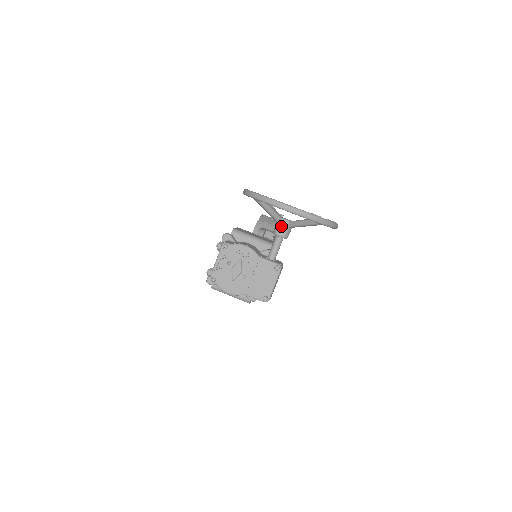
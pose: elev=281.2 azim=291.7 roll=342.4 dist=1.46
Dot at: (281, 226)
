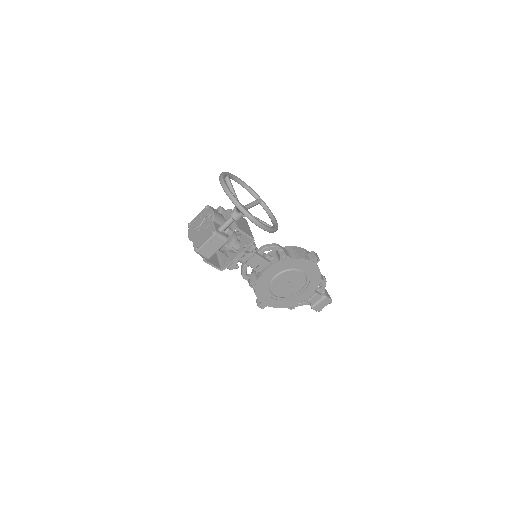
Dot at: (234, 208)
